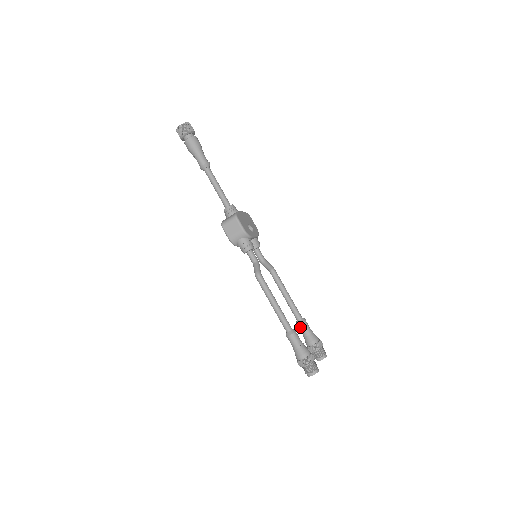
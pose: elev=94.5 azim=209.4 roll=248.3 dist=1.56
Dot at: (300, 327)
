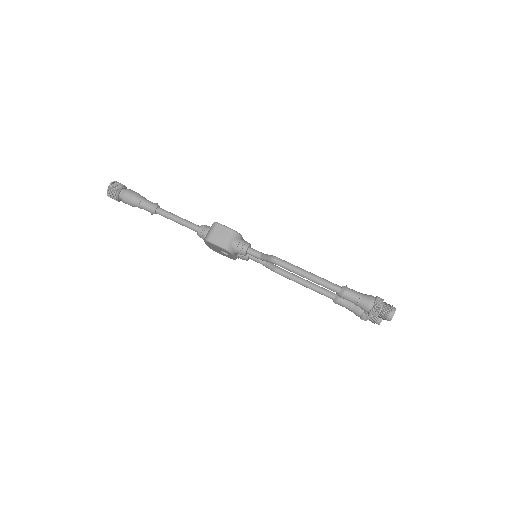
Dot at: (341, 302)
